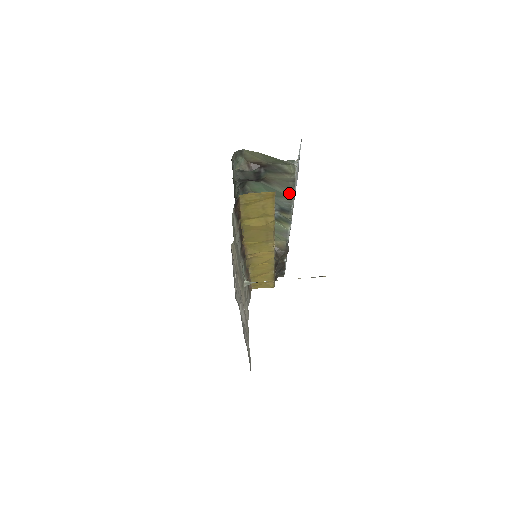
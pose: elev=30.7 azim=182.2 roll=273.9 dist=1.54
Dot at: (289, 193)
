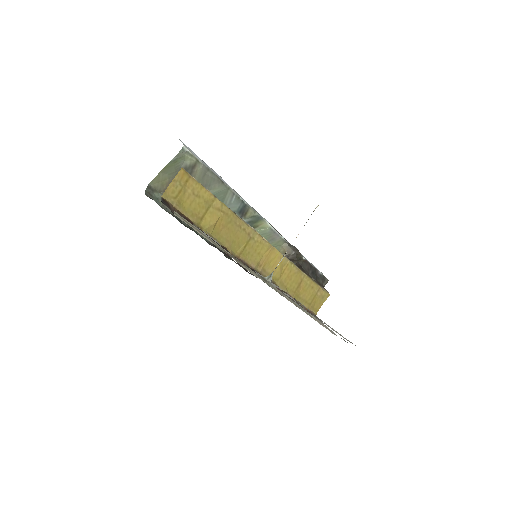
Dot at: (221, 186)
